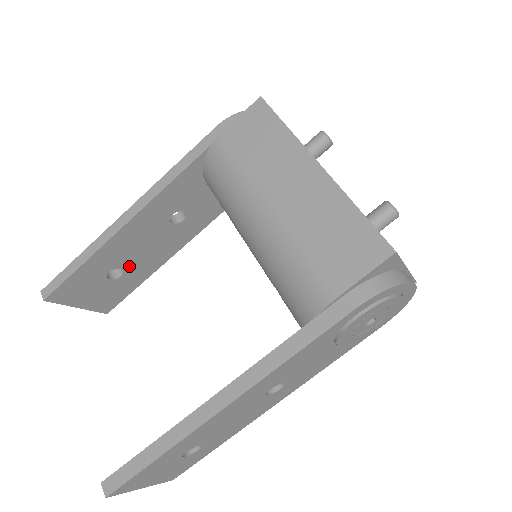
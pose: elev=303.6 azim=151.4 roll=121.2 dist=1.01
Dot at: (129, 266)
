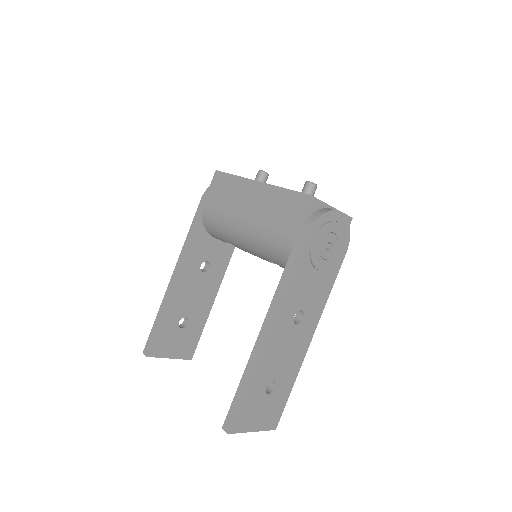
Dot at: (190, 314)
